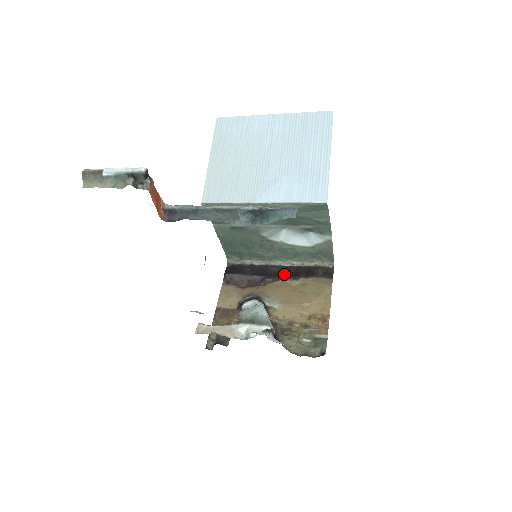
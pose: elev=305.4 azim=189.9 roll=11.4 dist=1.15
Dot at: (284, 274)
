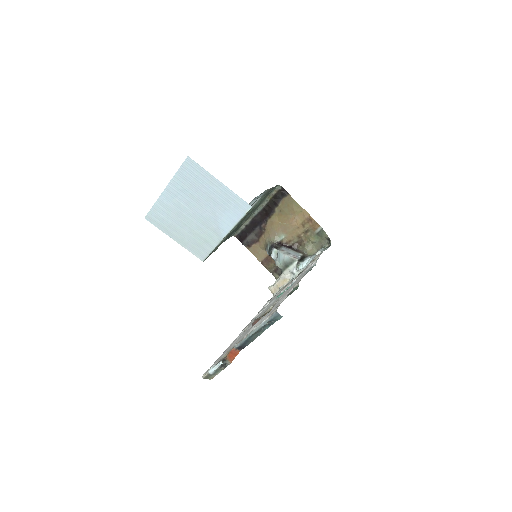
Dot at: (265, 215)
